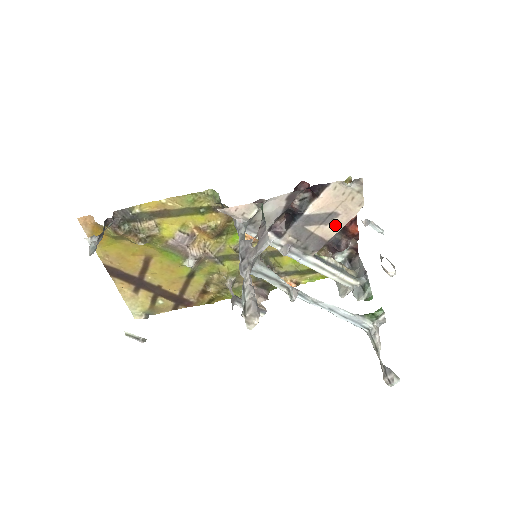
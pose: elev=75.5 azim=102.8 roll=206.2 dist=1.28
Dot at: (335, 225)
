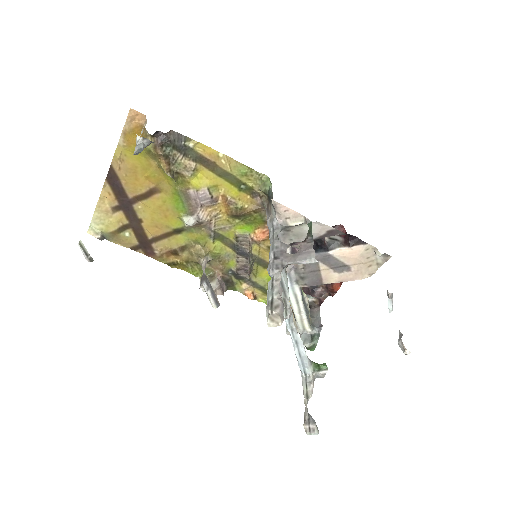
Dot at: (340, 276)
